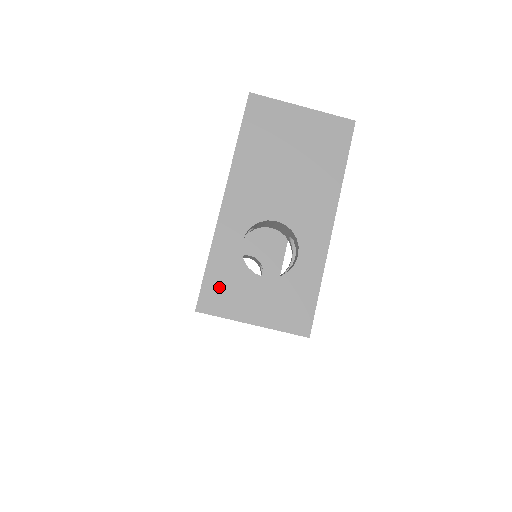
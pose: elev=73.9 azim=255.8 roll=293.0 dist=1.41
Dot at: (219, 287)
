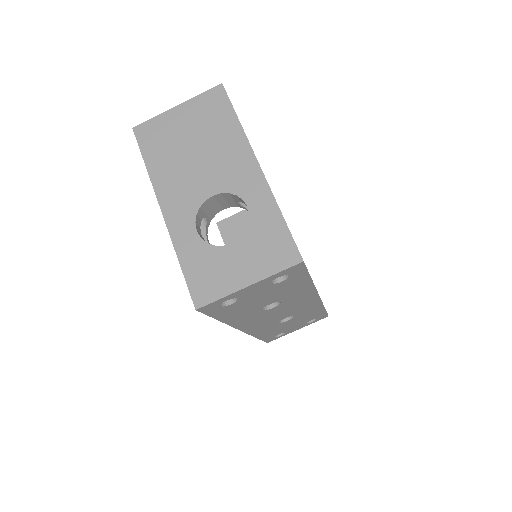
Dot at: (202, 277)
